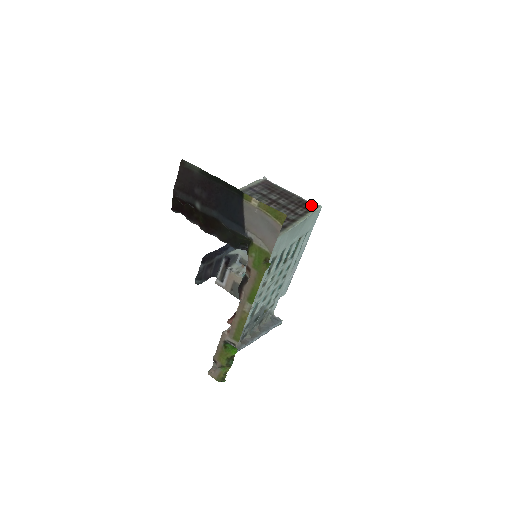
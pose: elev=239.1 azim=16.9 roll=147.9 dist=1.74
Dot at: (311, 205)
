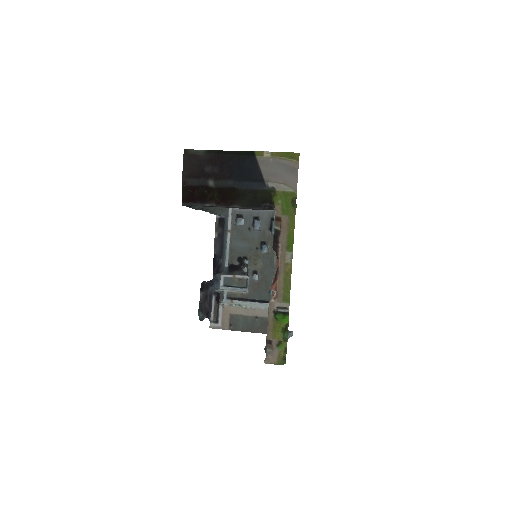
Dot at: occluded
